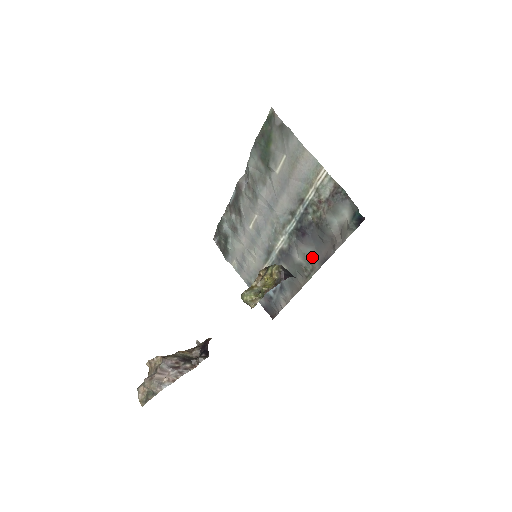
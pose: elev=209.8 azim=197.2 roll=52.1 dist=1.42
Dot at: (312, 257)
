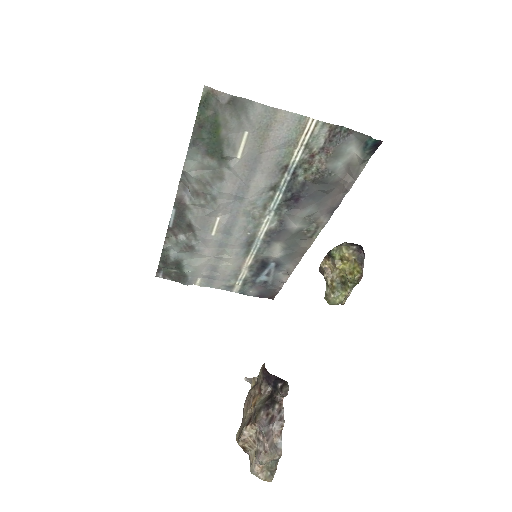
Dot at: (314, 215)
